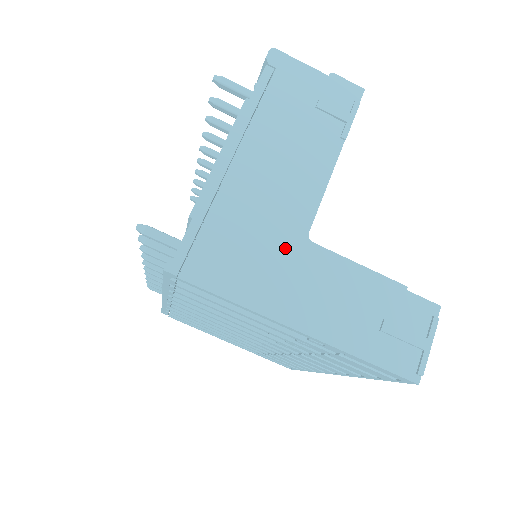
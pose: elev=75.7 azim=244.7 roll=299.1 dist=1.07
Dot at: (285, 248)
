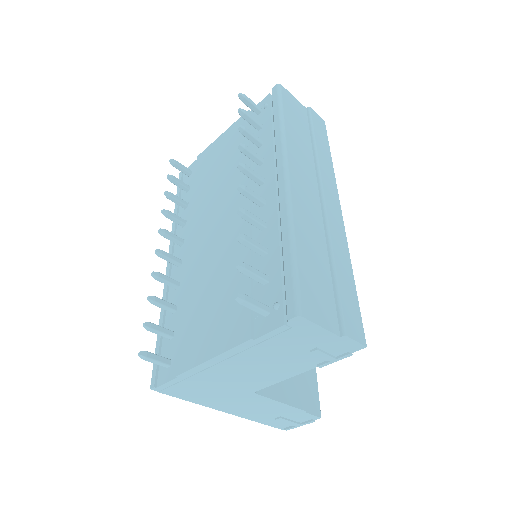
Dot at: (236, 393)
